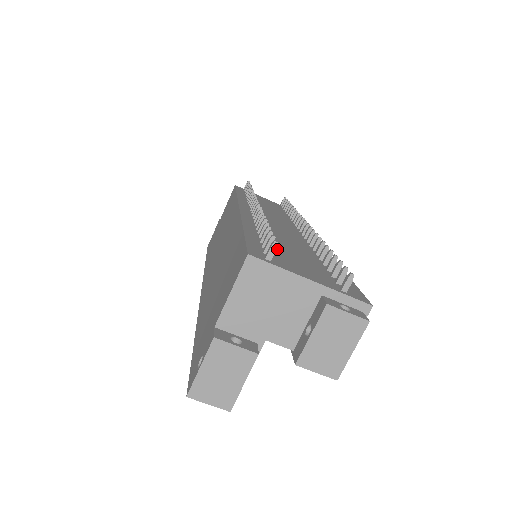
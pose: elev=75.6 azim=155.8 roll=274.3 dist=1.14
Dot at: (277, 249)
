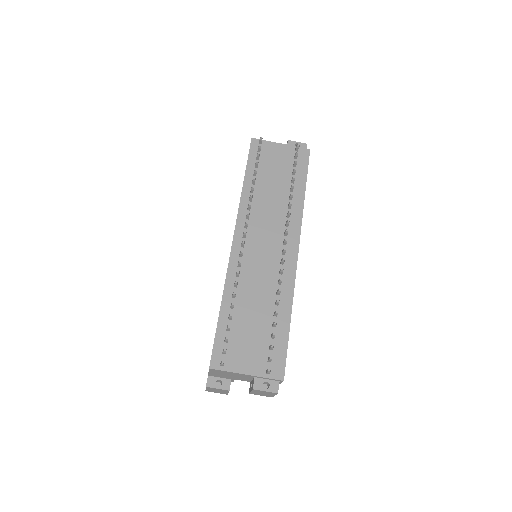
Dot at: (237, 332)
